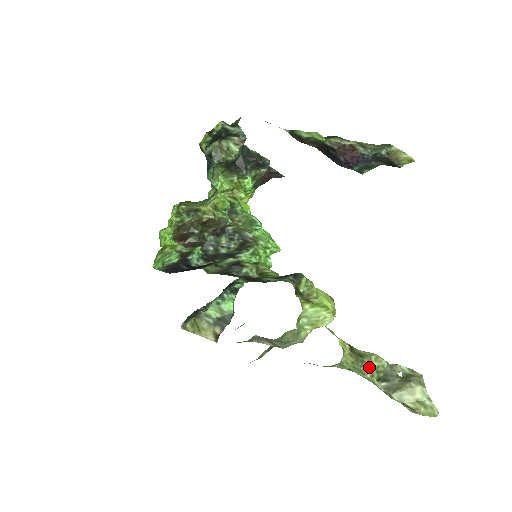
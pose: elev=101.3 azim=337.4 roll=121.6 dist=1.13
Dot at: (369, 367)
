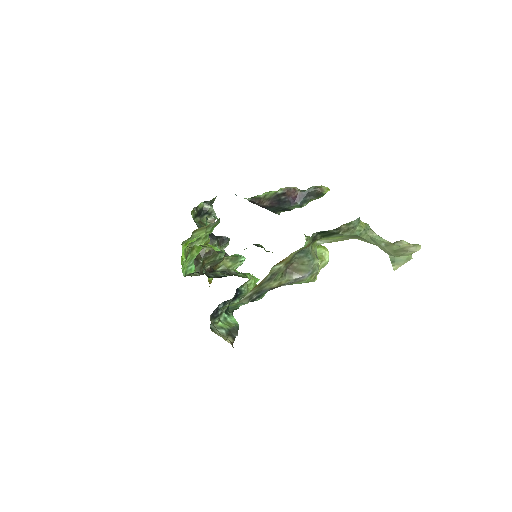
Dot at: (373, 231)
